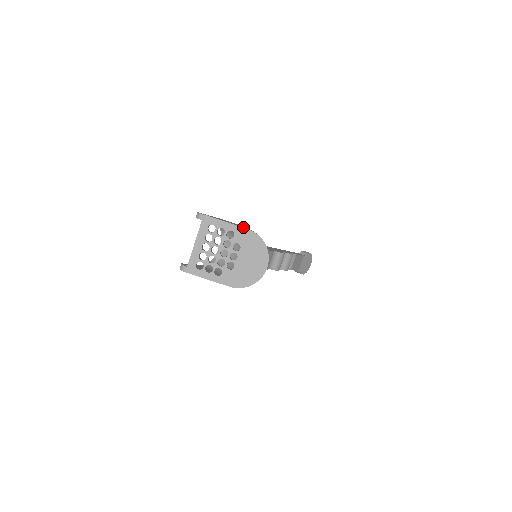
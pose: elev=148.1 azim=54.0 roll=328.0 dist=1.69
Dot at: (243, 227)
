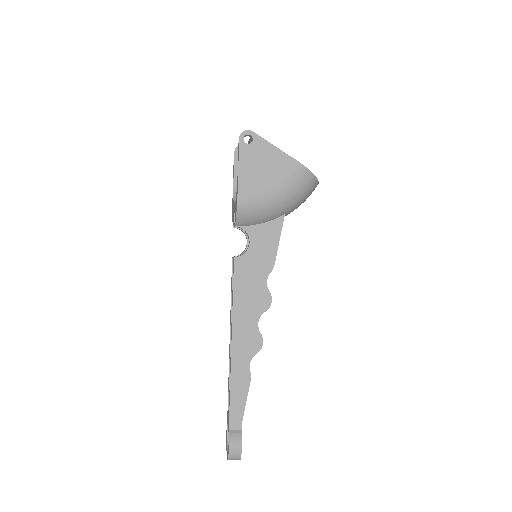
Dot at: occluded
